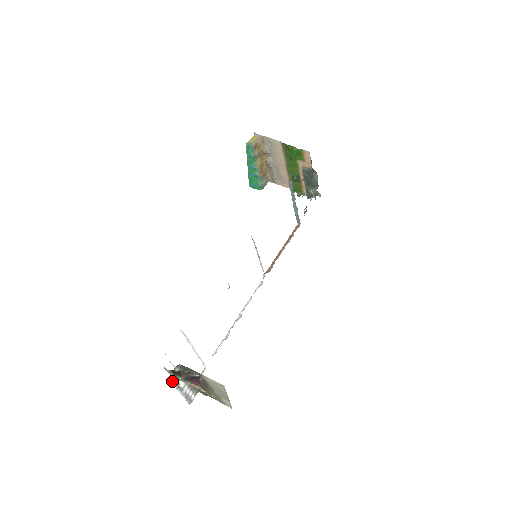
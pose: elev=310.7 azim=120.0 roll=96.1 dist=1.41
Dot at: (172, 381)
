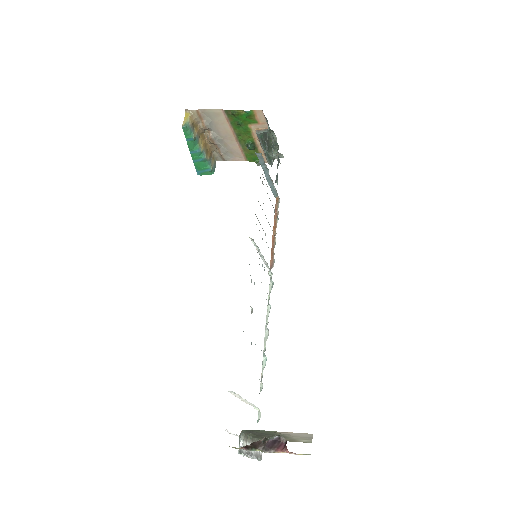
Dot at: (241, 453)
